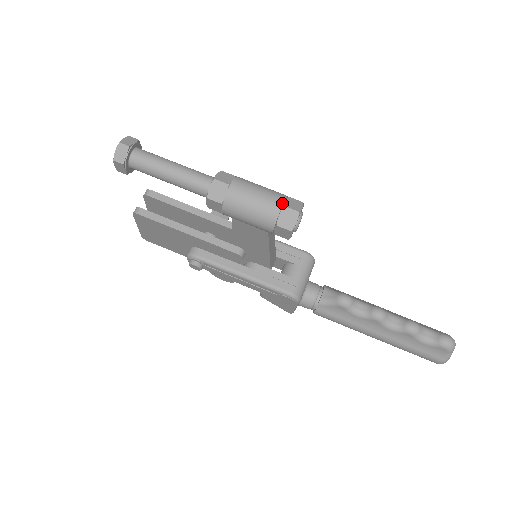
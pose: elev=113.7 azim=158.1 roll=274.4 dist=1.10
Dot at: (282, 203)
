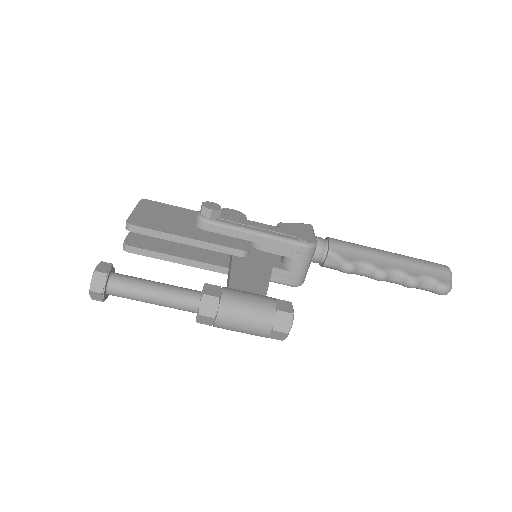
Dot at: (270, 328)
